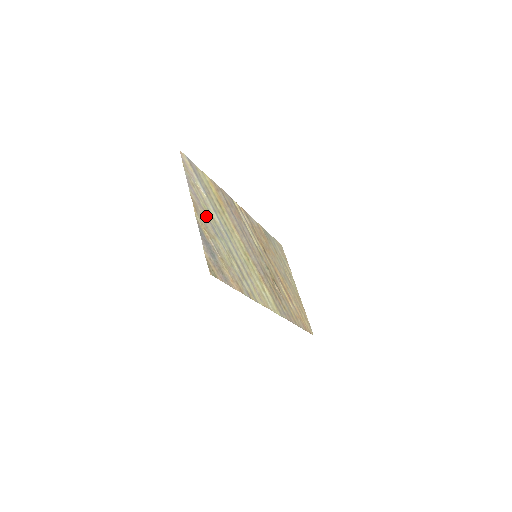
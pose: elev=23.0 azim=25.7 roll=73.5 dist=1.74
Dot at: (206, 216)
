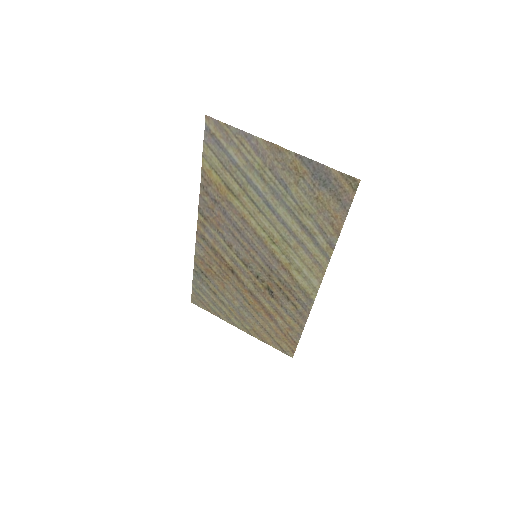
Dot at: (272, 168)
